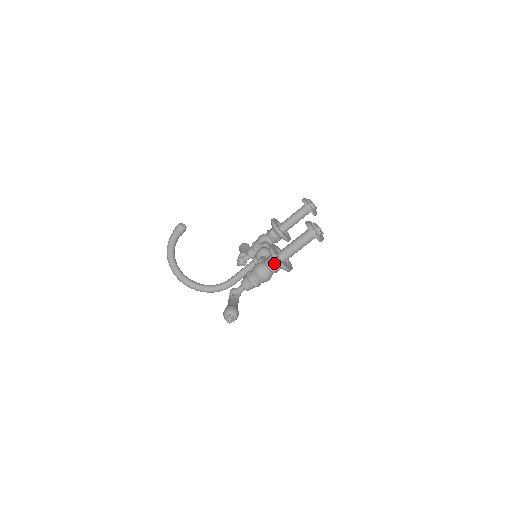
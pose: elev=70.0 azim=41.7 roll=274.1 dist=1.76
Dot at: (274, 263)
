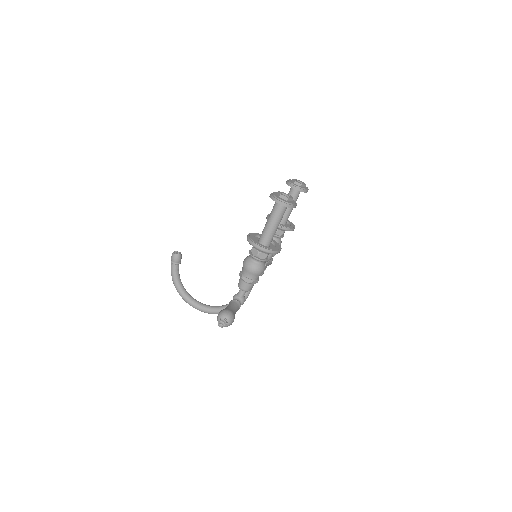
Dot at: (257, 251)
